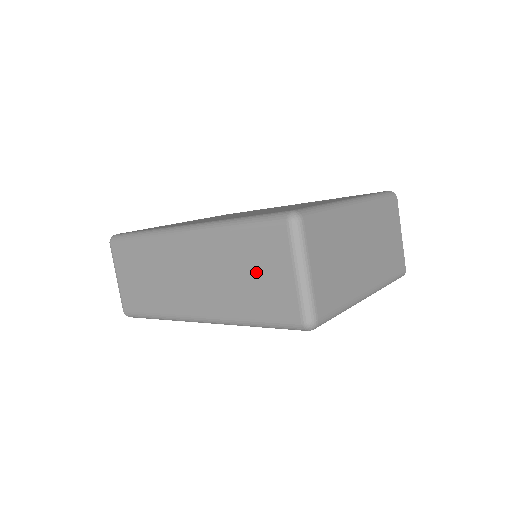
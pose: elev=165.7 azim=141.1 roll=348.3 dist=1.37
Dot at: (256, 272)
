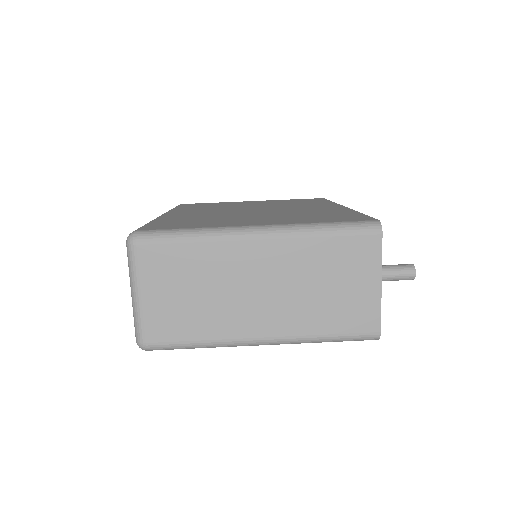
Dot at: occluded
